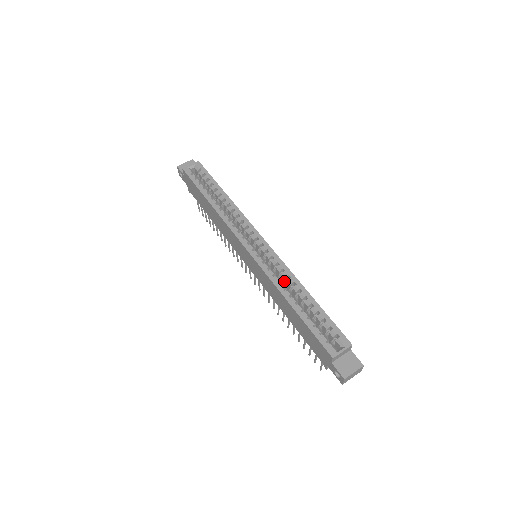
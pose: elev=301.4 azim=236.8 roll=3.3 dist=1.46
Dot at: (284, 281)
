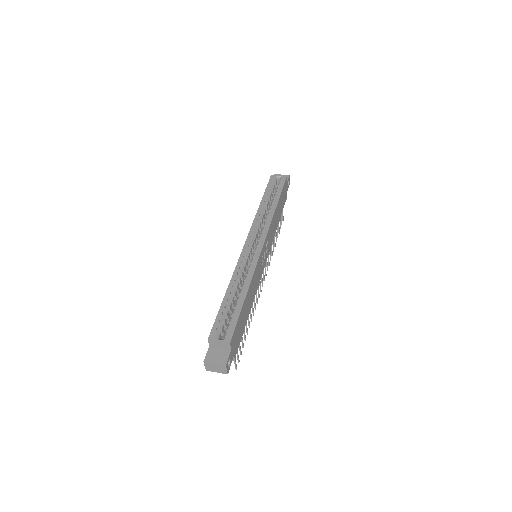
Dot at: occluded
